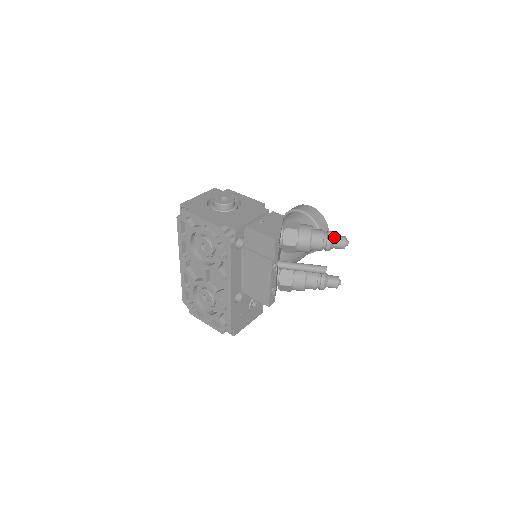
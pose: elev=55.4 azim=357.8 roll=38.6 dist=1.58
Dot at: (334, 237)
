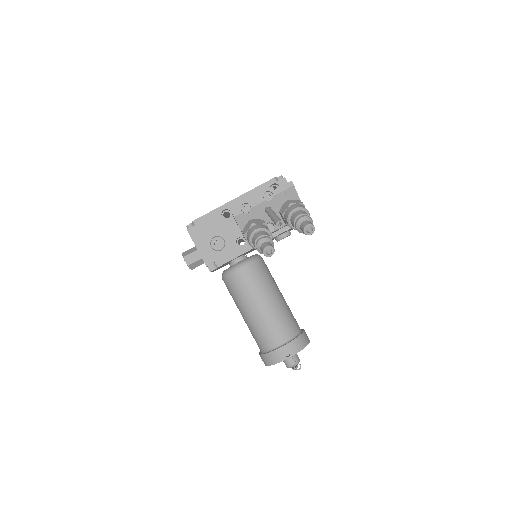
Dot at: (310, 221)
